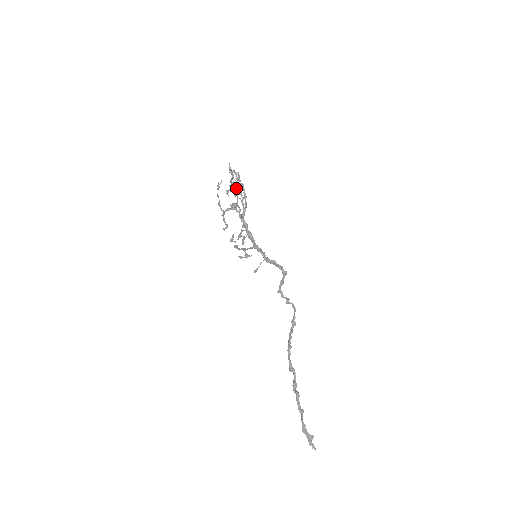
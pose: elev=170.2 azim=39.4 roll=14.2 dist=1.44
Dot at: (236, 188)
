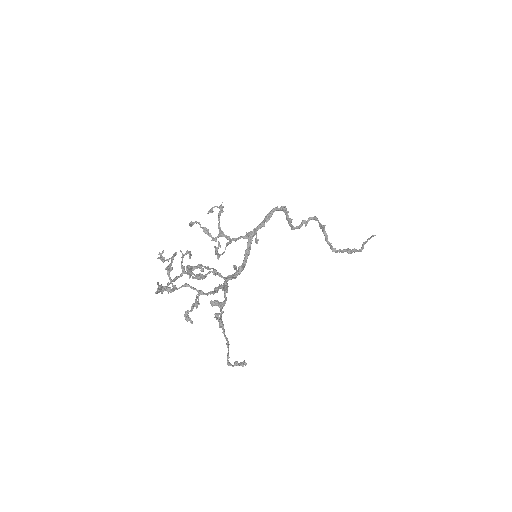
Dot at: occluded
